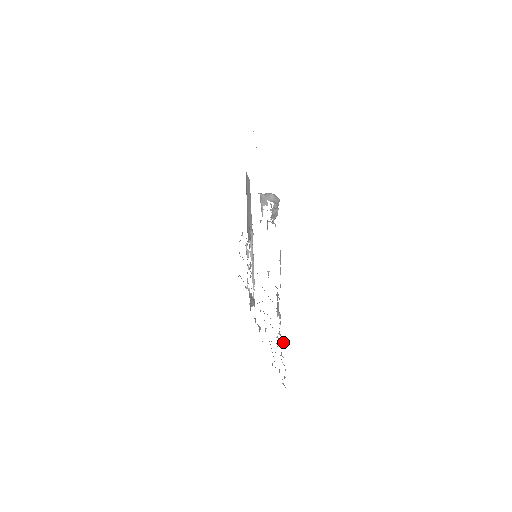
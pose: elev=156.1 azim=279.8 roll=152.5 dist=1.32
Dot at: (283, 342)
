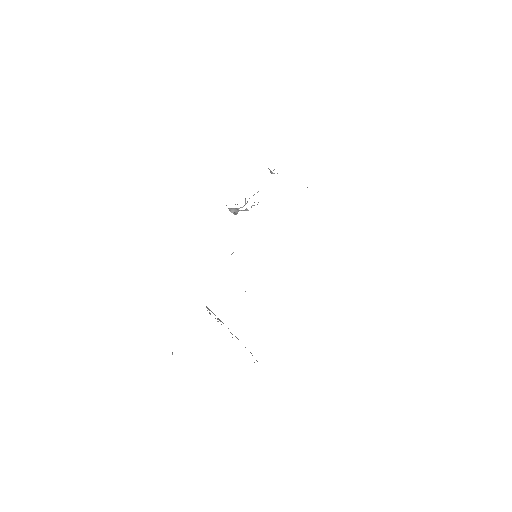
Dot at: occluded
